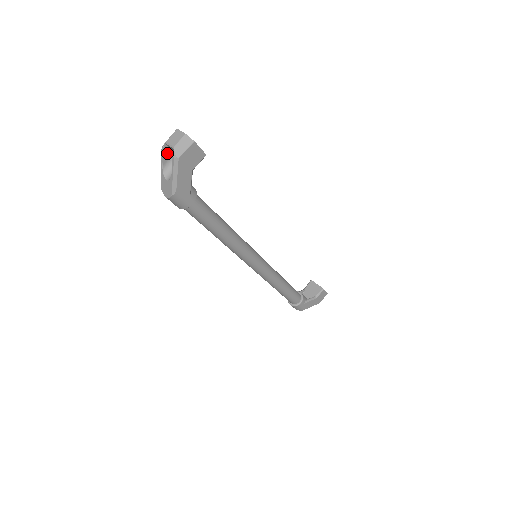
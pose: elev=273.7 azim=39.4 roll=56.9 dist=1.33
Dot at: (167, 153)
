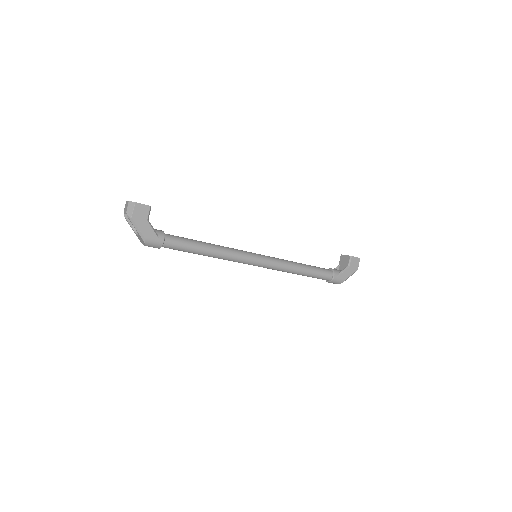
Dot at: occluded
